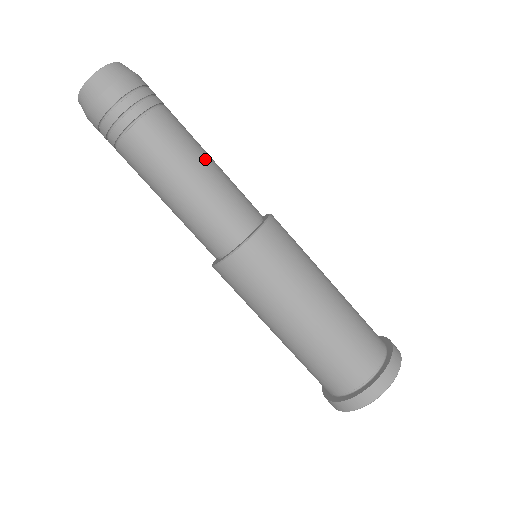
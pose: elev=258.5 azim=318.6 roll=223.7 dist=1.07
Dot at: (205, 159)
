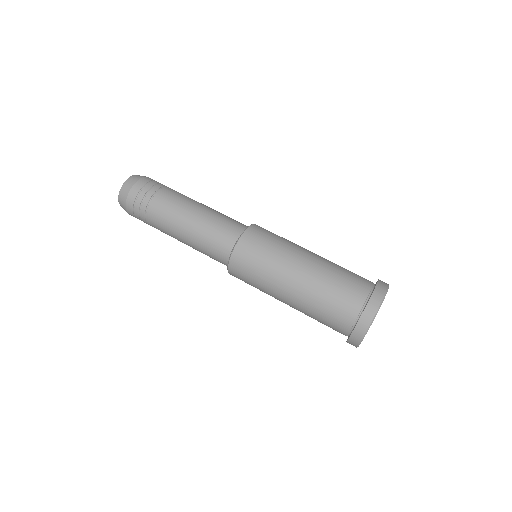
Dot at: (200, 205)
